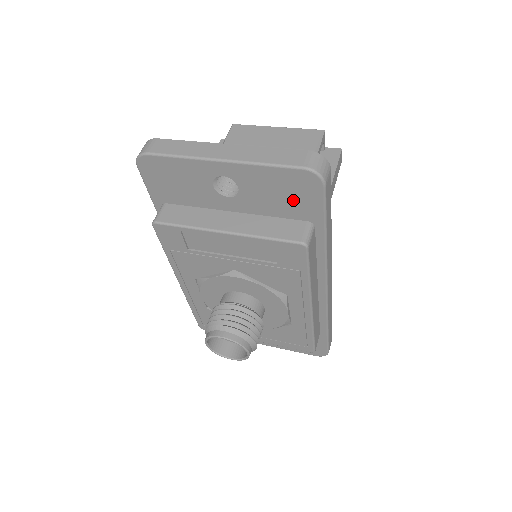
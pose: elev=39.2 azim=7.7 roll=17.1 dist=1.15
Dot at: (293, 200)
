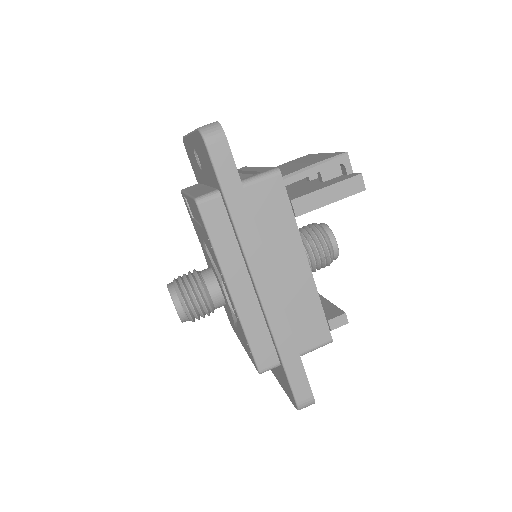
Dot at: (208, 165)
